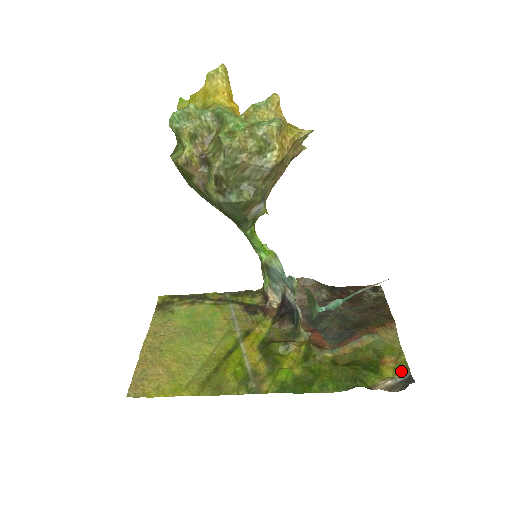
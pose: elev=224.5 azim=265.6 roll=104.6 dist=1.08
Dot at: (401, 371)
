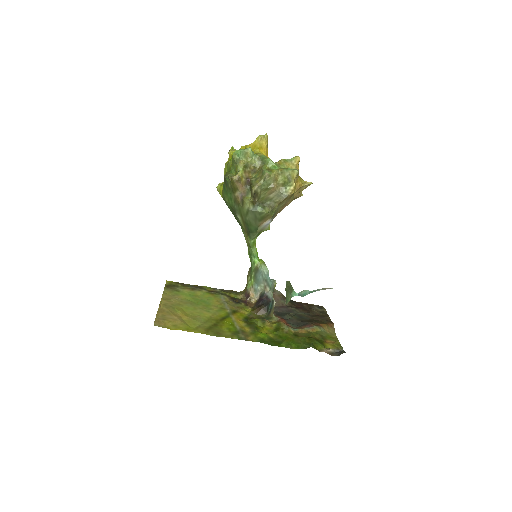
Dot at: (337, 348)
